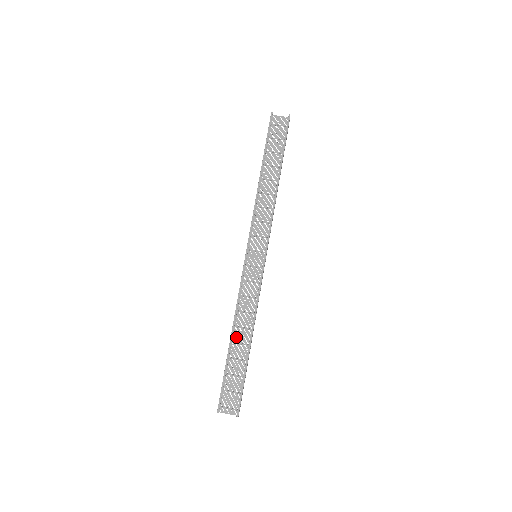
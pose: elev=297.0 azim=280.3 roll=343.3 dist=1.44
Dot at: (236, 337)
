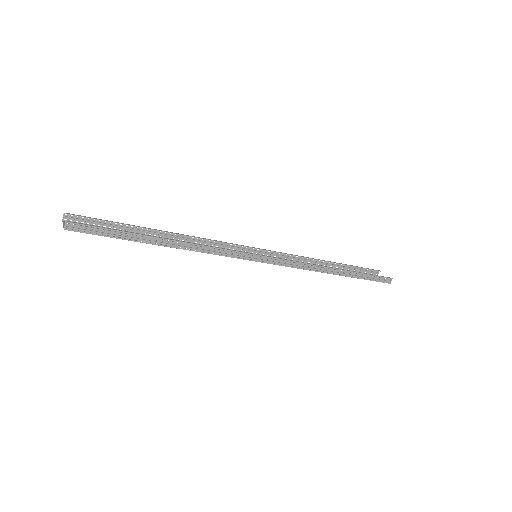
Dot at: (162, 239)
